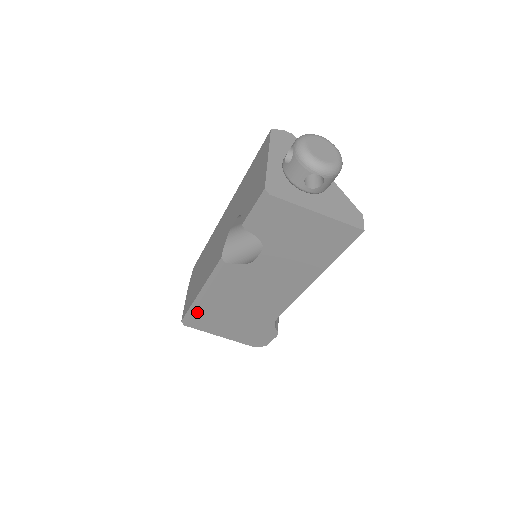
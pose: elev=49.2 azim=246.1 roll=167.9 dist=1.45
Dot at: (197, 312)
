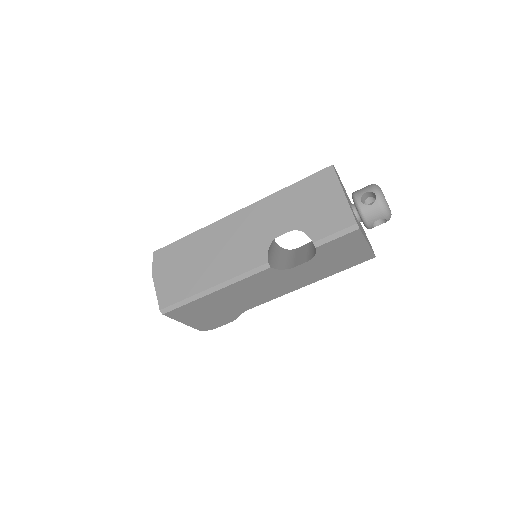
Dot at: (192, 303)
